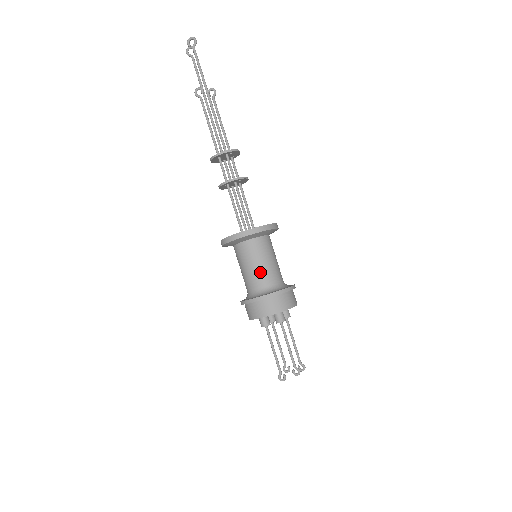
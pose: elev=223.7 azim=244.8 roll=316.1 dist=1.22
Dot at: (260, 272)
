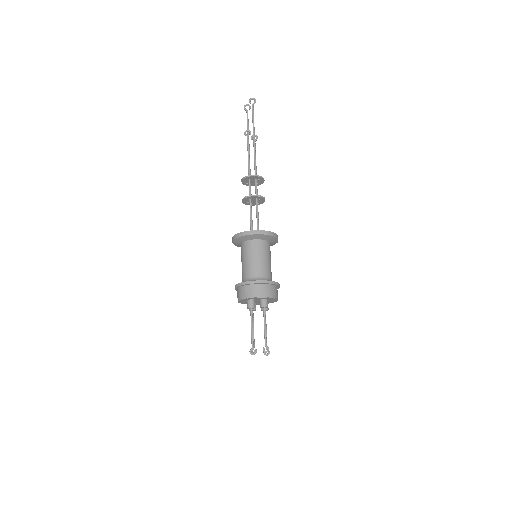
Dot at: (260, 265)
